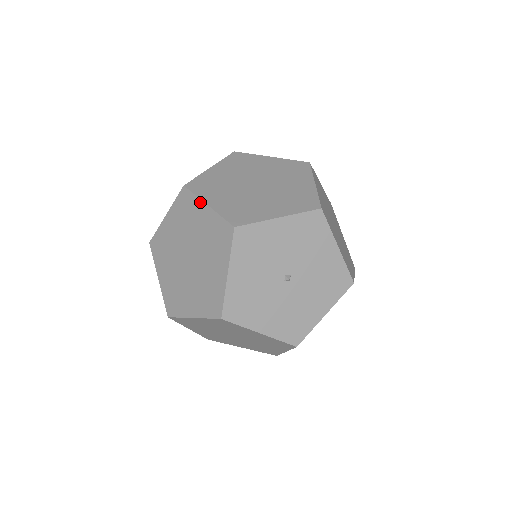
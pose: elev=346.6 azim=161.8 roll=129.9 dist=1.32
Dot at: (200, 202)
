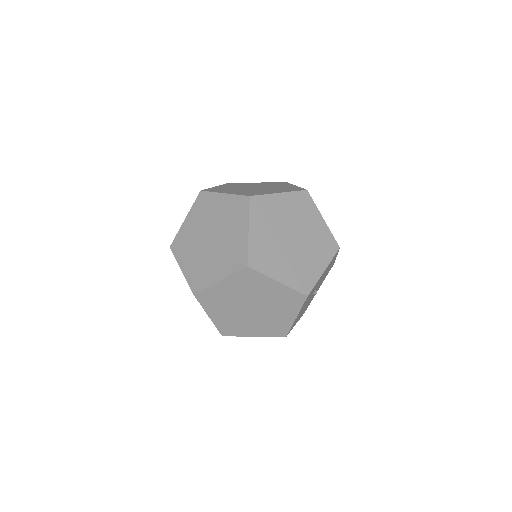
Dot at: (269, 279)
